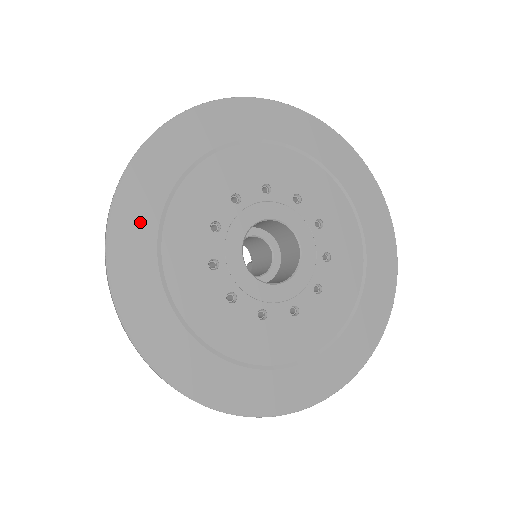
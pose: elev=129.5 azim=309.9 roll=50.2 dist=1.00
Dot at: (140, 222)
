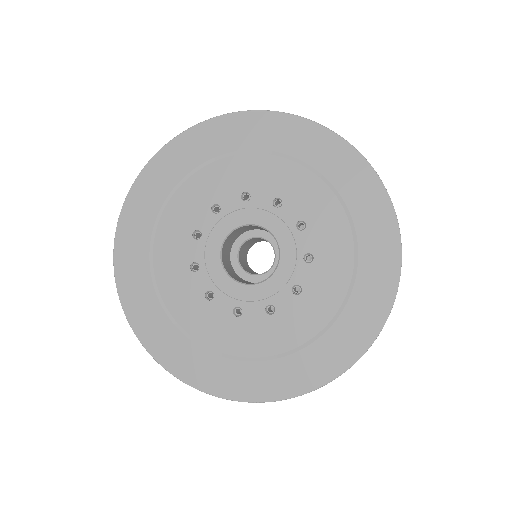
Dot at: (166, 176)
